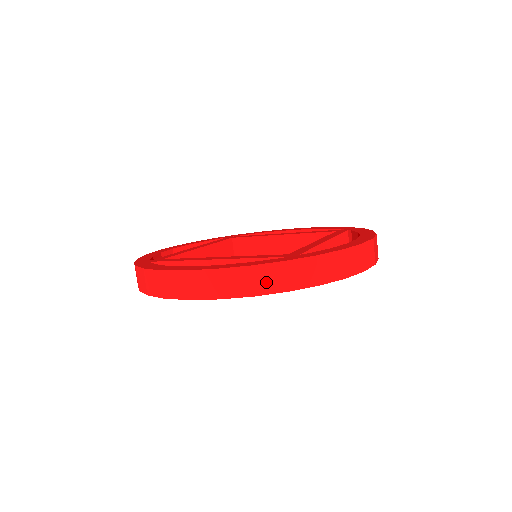
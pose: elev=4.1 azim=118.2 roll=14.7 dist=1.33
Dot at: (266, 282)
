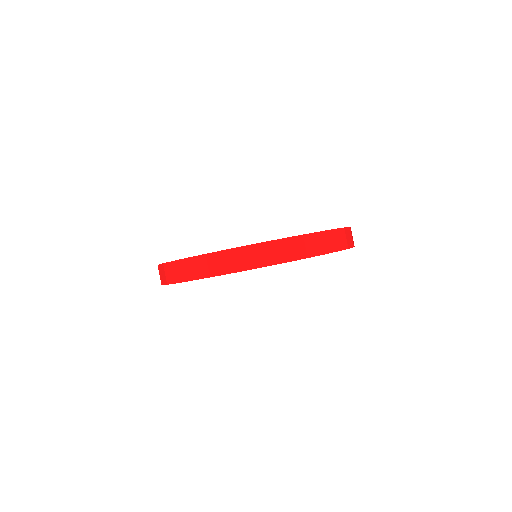
Dot at: (183, 273)
